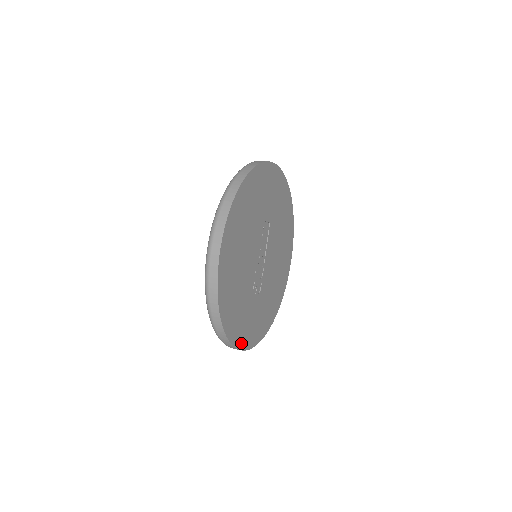
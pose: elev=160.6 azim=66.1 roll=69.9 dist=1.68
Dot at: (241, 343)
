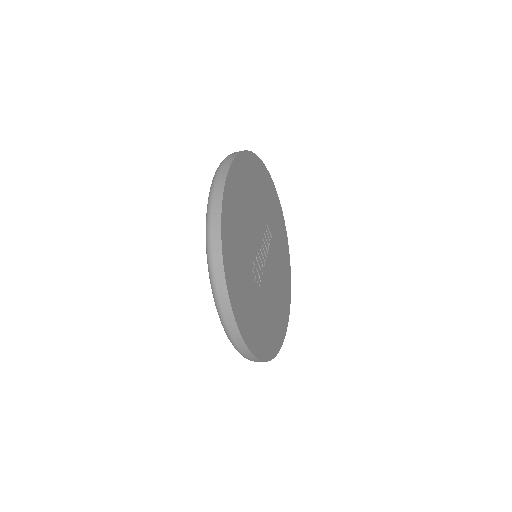
Dot at: (235, 307)
